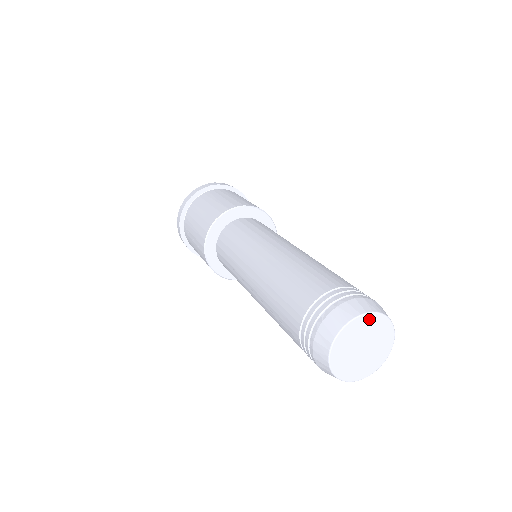
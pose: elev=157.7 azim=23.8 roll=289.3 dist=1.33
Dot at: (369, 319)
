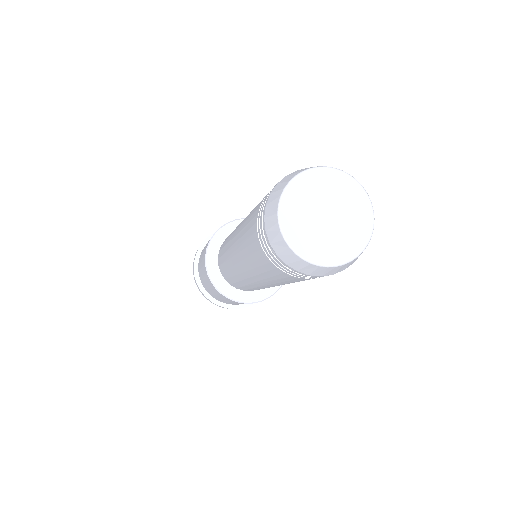
Dot at: (324, 175)
